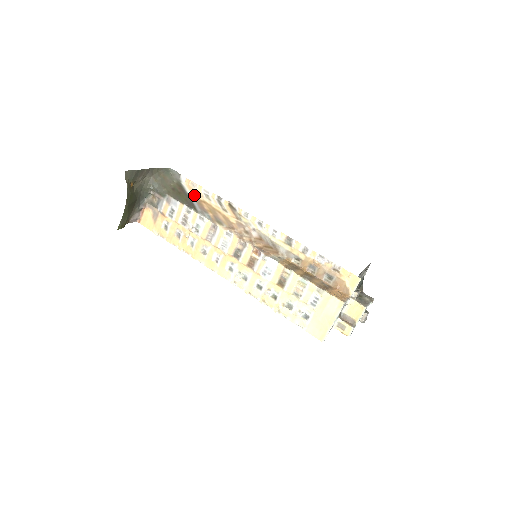
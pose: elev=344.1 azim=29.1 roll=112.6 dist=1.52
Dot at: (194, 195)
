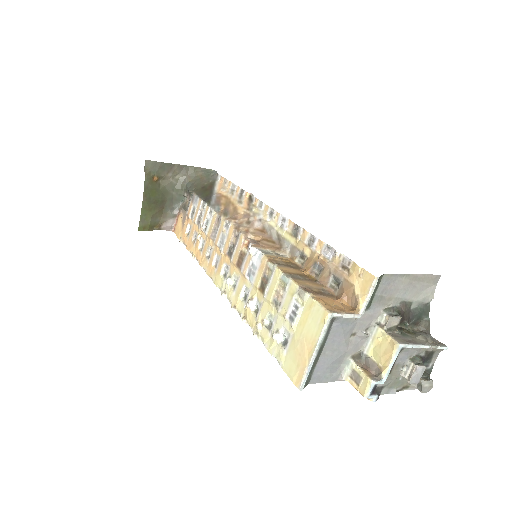
Dot at: (219, 191)
